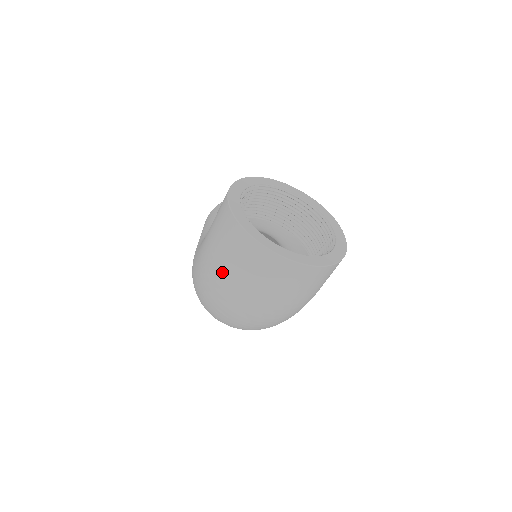
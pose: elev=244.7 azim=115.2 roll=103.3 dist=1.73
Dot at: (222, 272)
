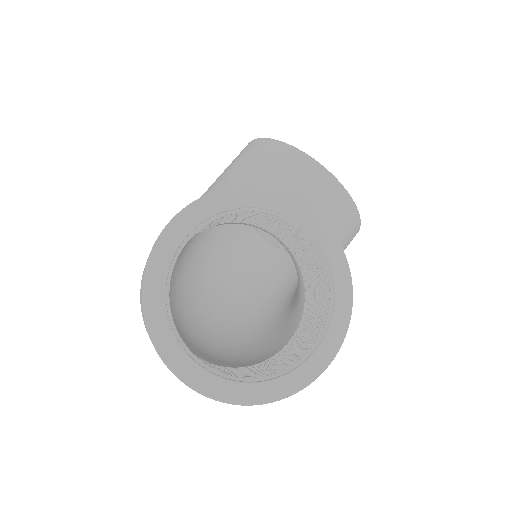
Dot at: occluded
